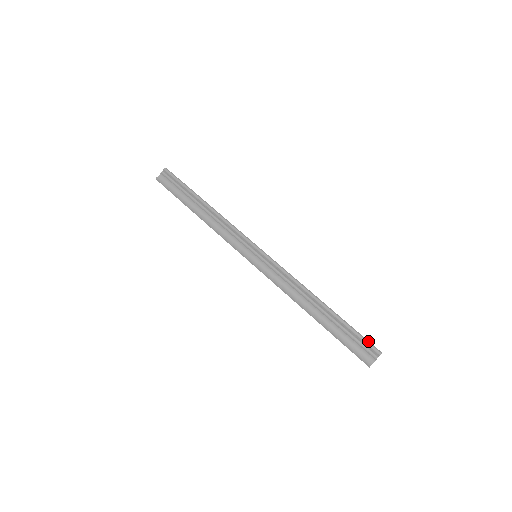
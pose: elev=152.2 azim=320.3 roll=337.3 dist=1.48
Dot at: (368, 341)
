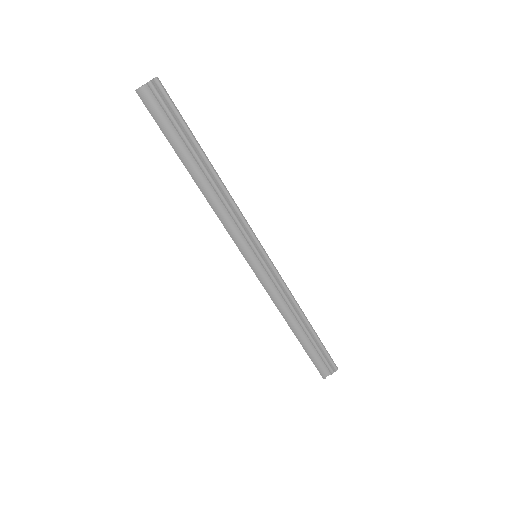
Dot at: (332, 359)
